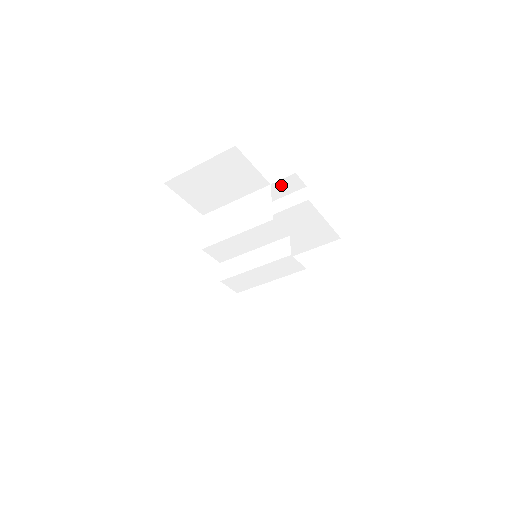
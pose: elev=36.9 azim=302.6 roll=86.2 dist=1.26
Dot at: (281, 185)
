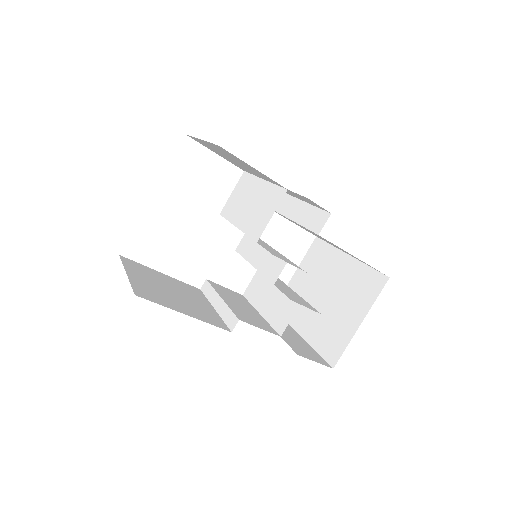
Dot at: (300, 196)
